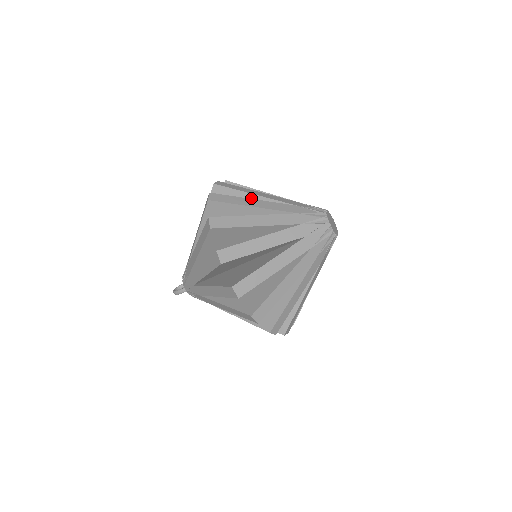
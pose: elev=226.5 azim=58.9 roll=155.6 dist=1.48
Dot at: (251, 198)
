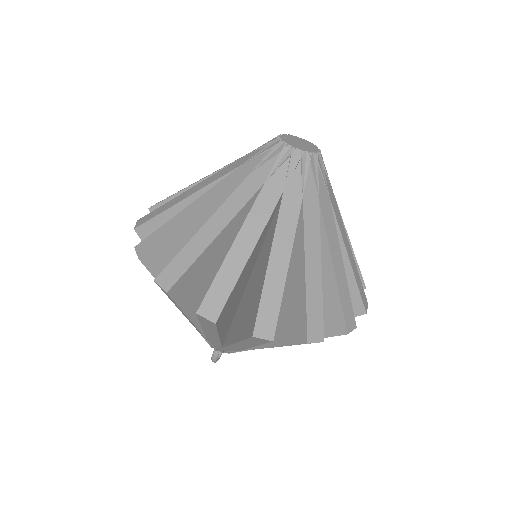
Dot at: occluded
